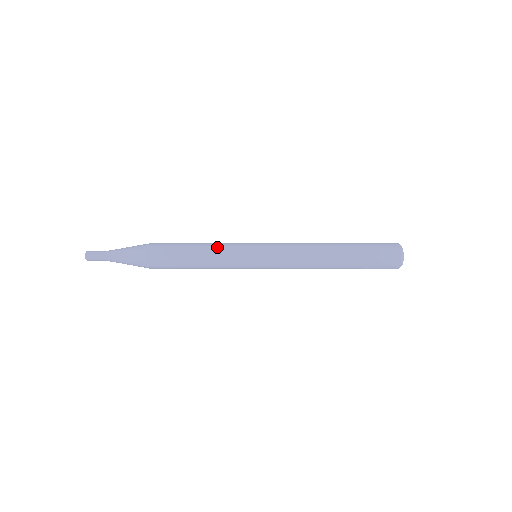
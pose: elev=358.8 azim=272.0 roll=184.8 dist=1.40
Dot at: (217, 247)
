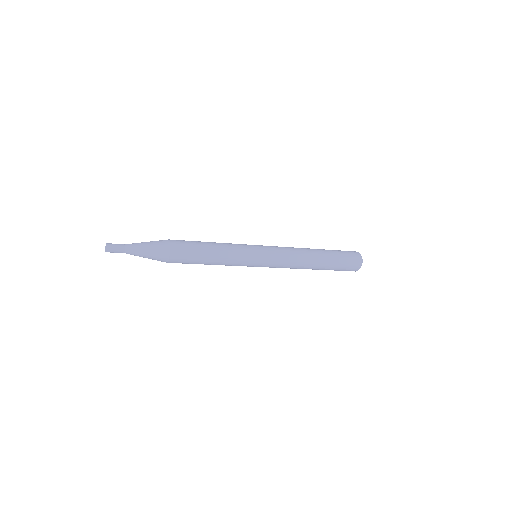
Dot at: (229, 253)
